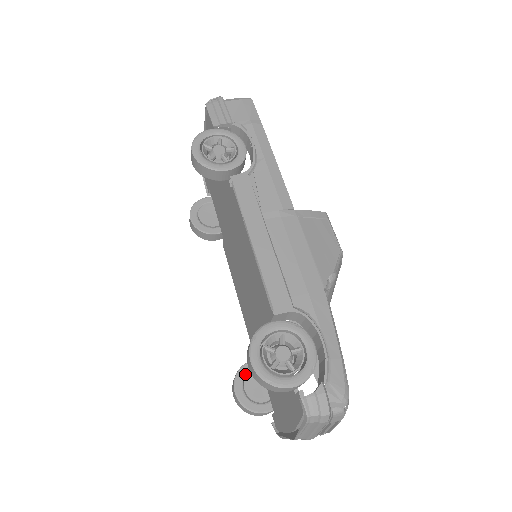
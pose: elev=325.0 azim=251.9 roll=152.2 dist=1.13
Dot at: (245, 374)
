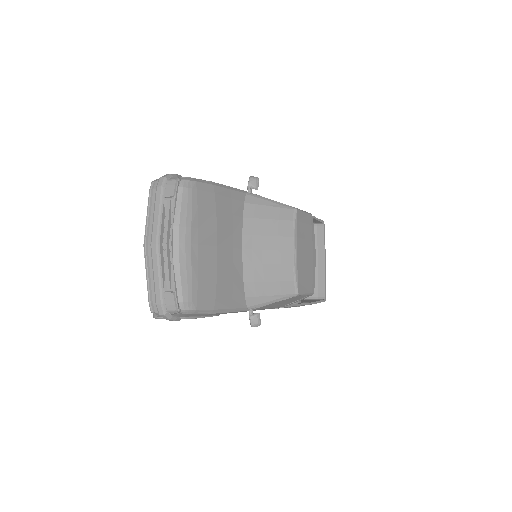
Dot at: occluded
